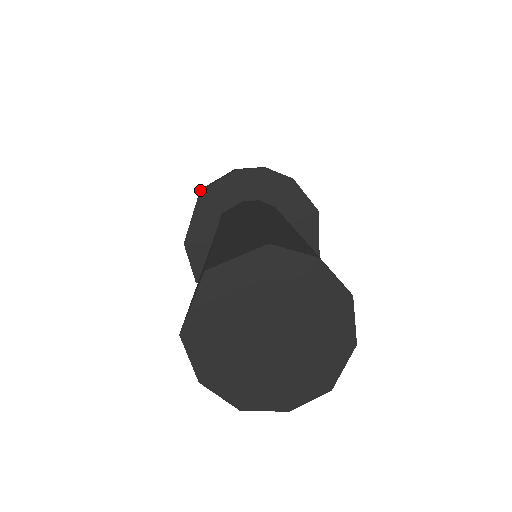
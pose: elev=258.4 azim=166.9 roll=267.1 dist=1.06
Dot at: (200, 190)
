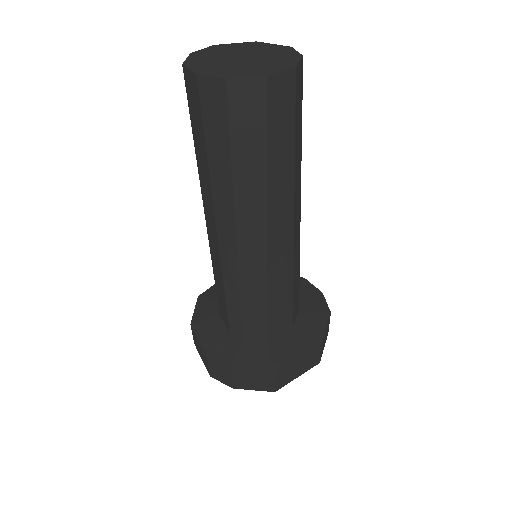
Dot at: occluded
